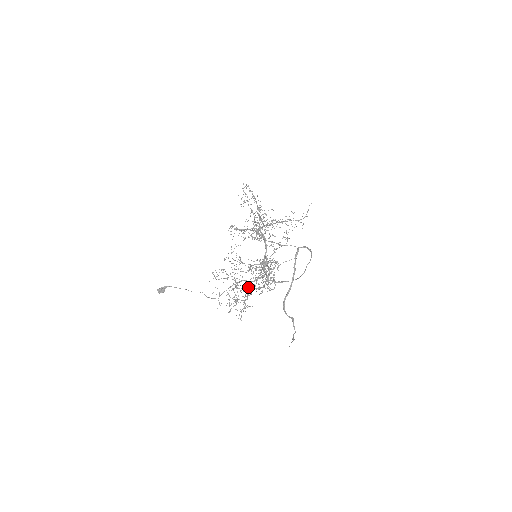
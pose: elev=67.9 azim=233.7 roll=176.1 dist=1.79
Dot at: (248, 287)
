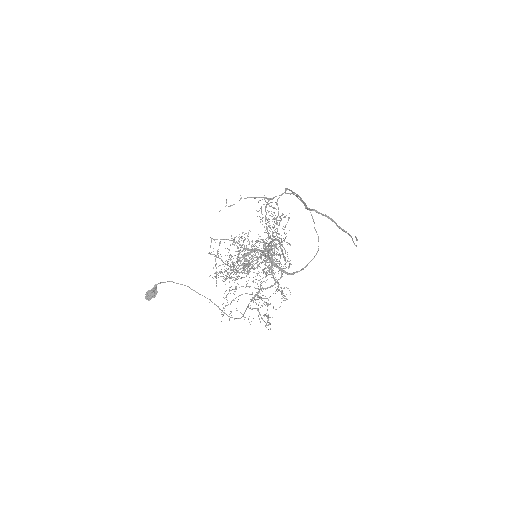
Dot at: occluded
